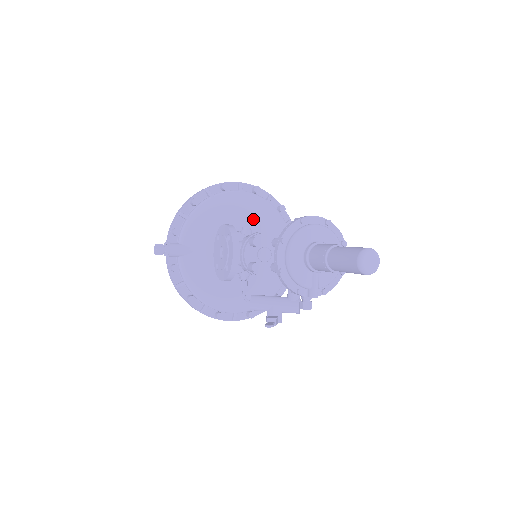
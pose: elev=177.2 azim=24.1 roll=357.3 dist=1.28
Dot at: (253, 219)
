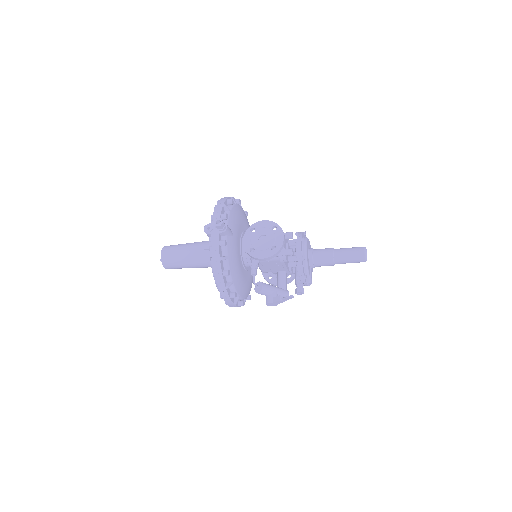
Dot at: occluded
